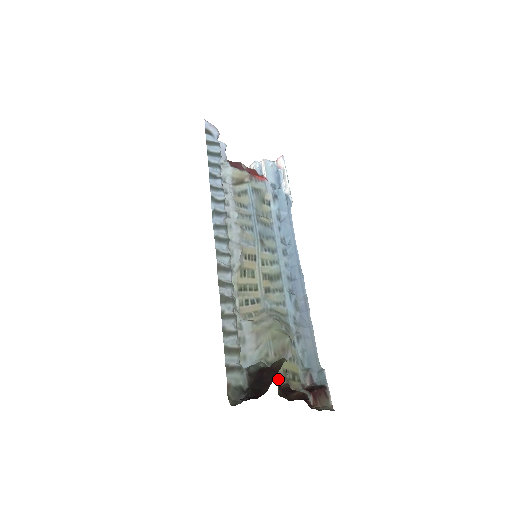
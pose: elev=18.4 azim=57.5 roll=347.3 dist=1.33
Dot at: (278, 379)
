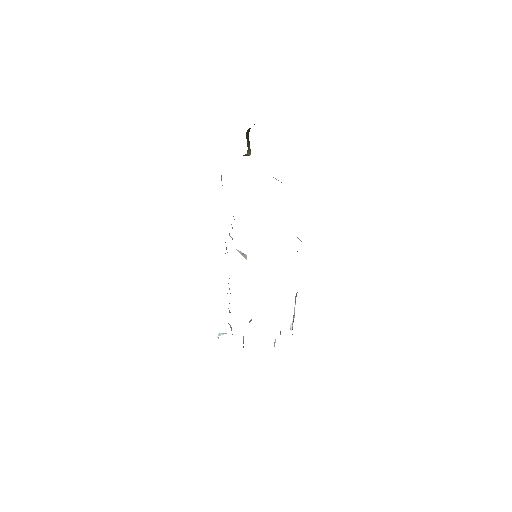
Dot at: occluded
